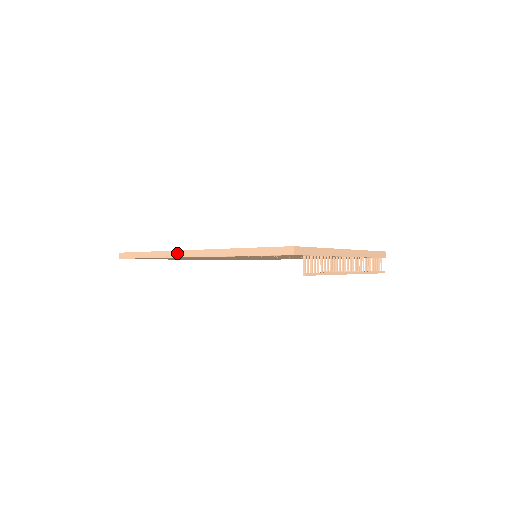
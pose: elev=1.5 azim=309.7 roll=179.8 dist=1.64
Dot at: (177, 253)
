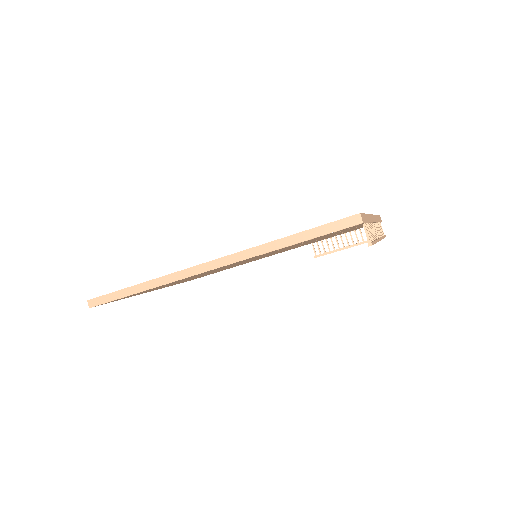
Dot at: (186, 272)
